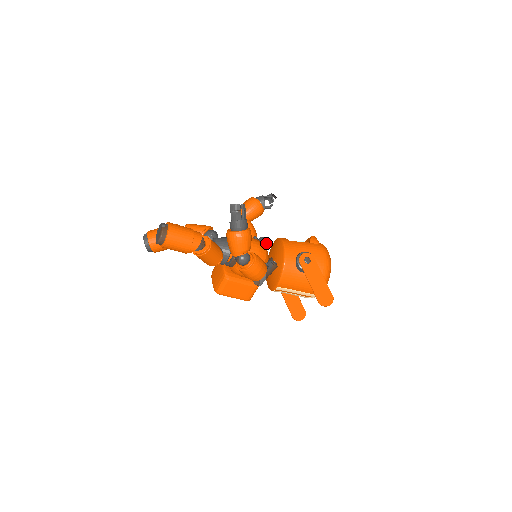
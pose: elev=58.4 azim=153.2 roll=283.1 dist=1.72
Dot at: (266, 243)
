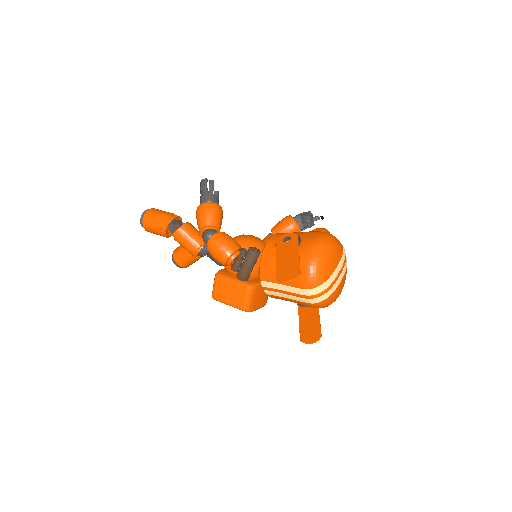
Dot at: occluded
